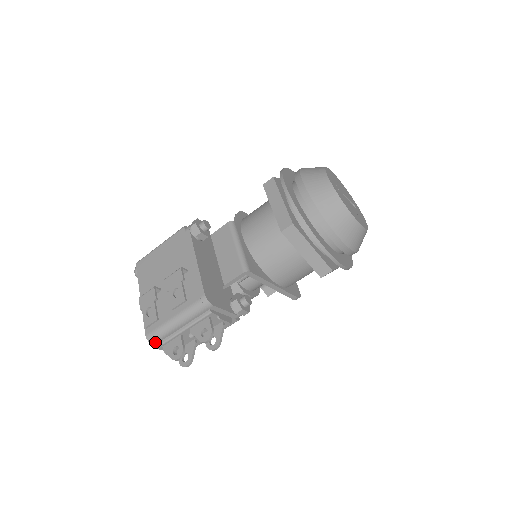
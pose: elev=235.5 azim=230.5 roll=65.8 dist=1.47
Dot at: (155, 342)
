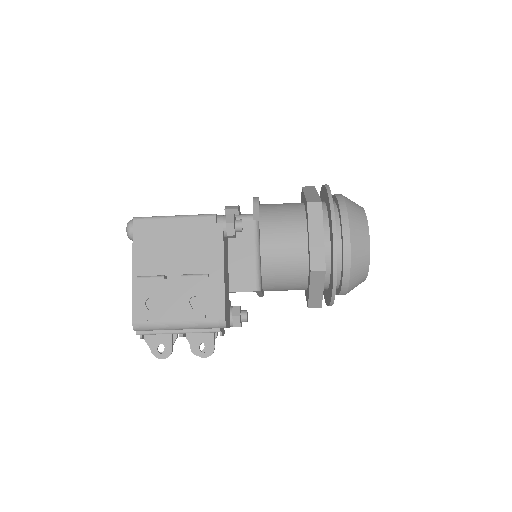
Dot at: (140, 330)
